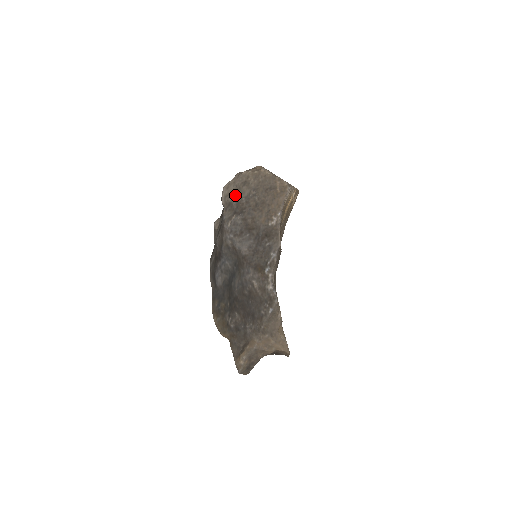
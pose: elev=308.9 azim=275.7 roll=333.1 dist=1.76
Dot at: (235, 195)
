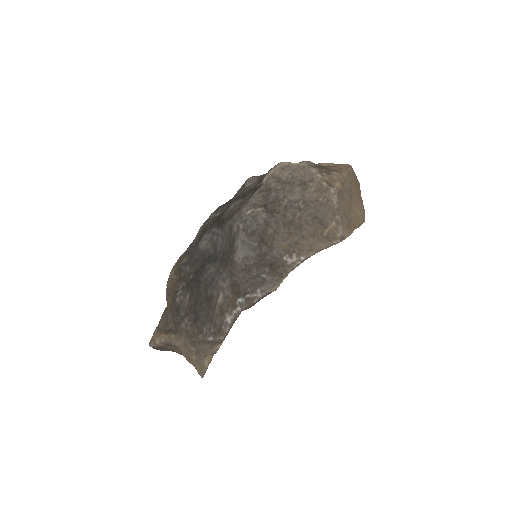
Dot at: (282, 186)
